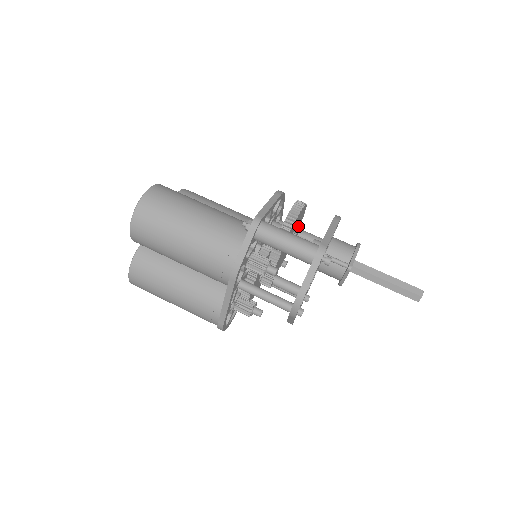
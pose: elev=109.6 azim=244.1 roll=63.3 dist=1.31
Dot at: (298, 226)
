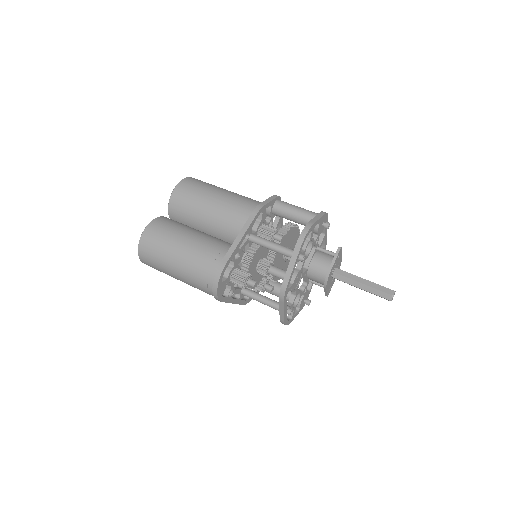
Dot at: (287, 264)
